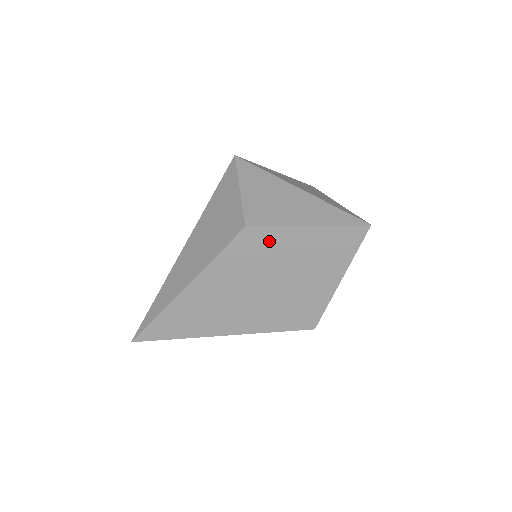
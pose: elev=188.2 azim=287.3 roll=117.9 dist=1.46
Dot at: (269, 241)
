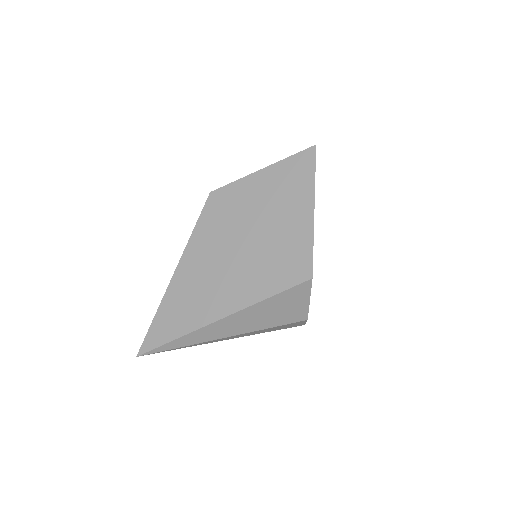
Dot at: (233, 197)
